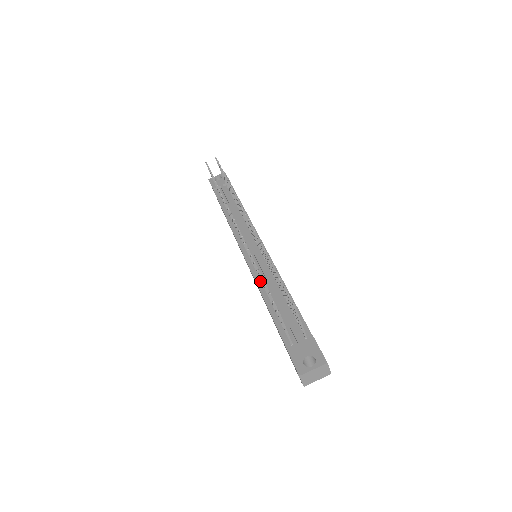
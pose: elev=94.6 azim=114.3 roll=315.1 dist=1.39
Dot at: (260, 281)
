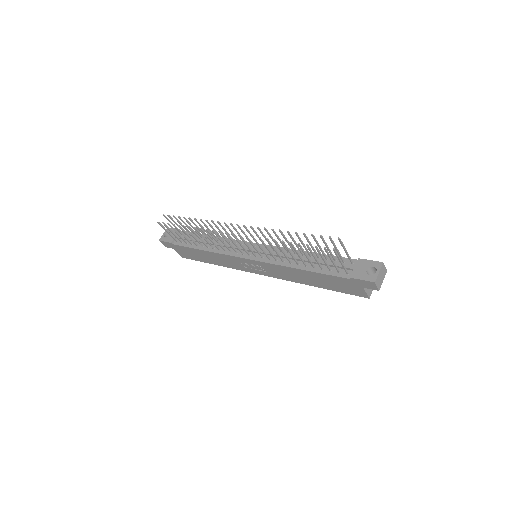
Dot at: (282, 262)
